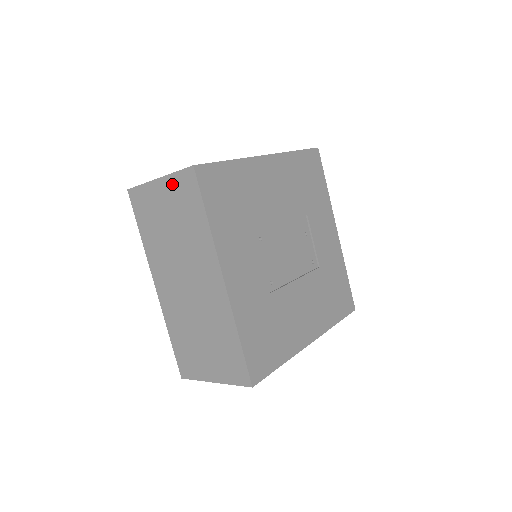
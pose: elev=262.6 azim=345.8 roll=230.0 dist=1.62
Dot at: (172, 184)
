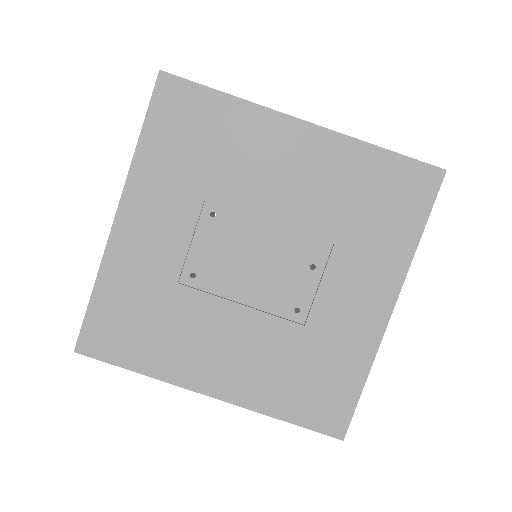
Dot at: occluded
